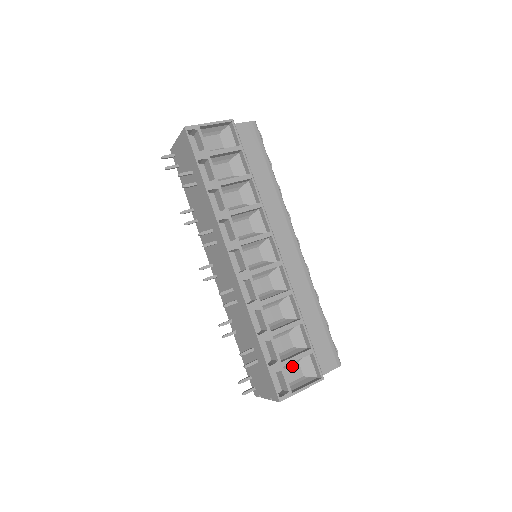
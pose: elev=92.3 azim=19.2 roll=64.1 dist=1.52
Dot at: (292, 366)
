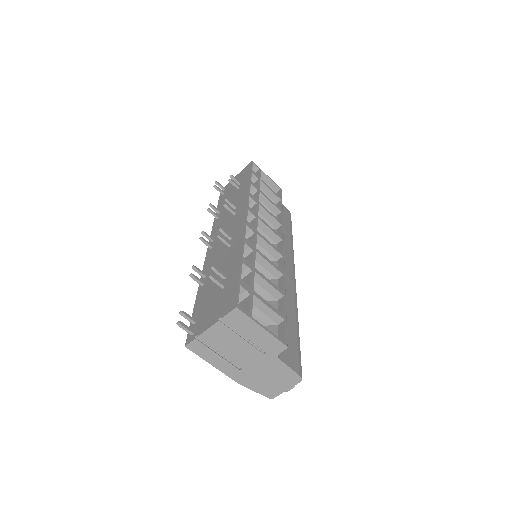
Dot at: occluded
